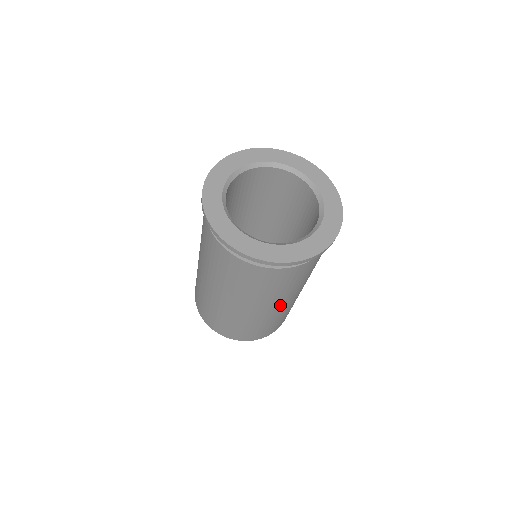
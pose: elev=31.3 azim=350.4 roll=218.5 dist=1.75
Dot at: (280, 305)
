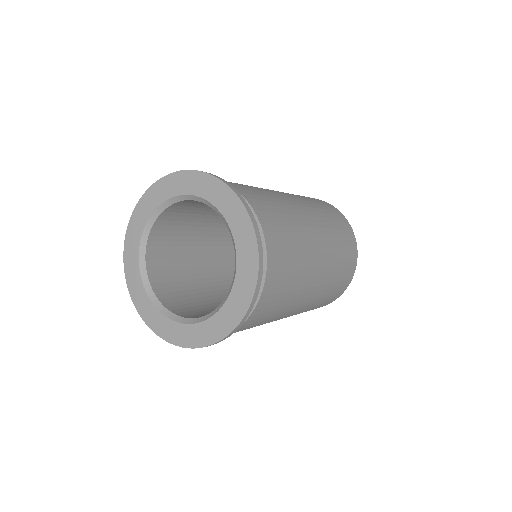
Dot at: (315, 279)
